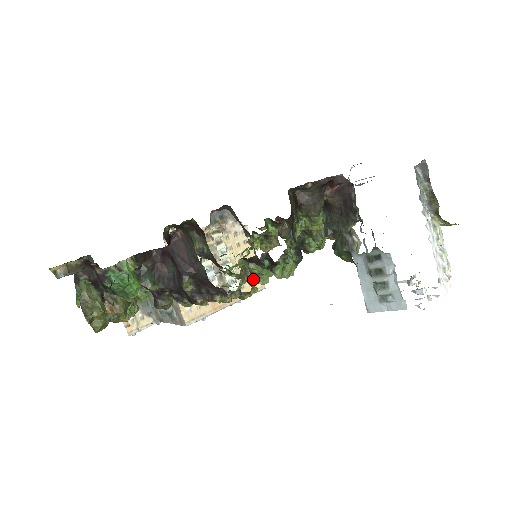
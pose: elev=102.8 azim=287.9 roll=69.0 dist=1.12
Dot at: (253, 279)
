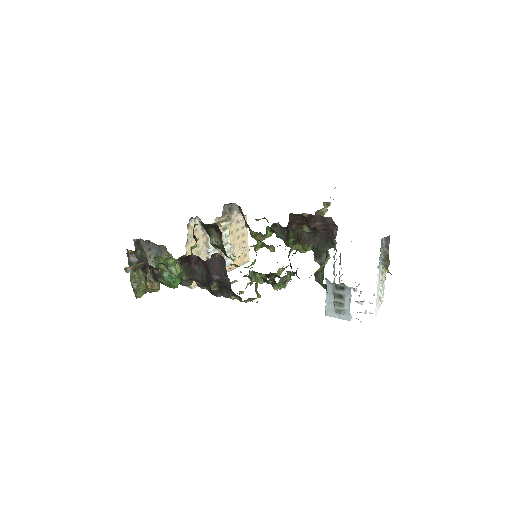
Dot at: occluded
